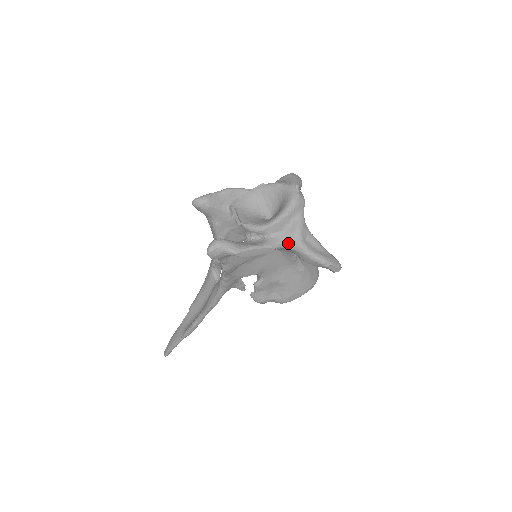
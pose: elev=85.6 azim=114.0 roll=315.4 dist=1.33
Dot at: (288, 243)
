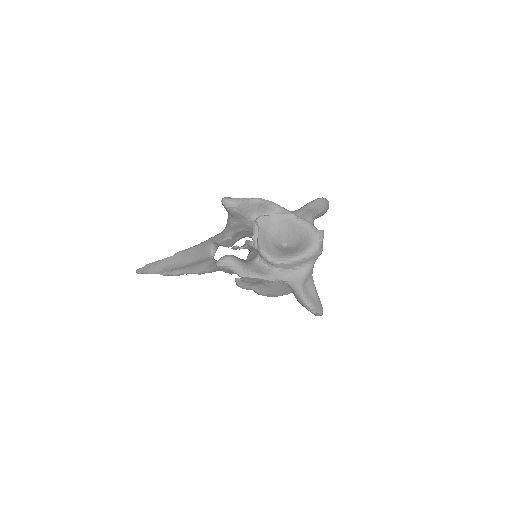
Dot at: (289, 282)
